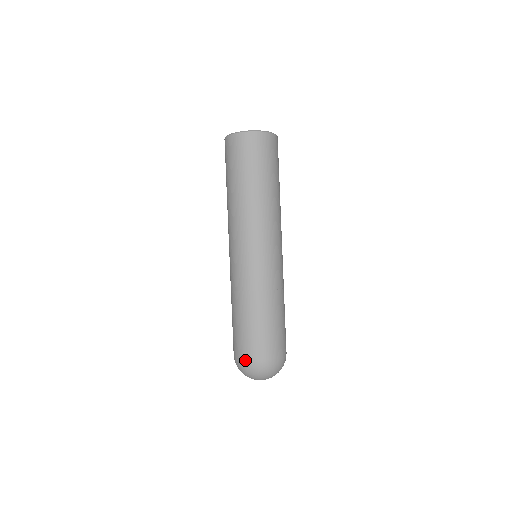
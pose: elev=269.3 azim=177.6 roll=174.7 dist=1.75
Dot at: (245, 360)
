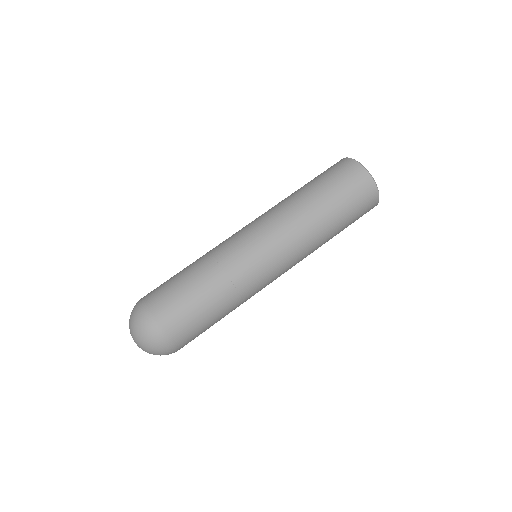
Dot at: (152, 315)
